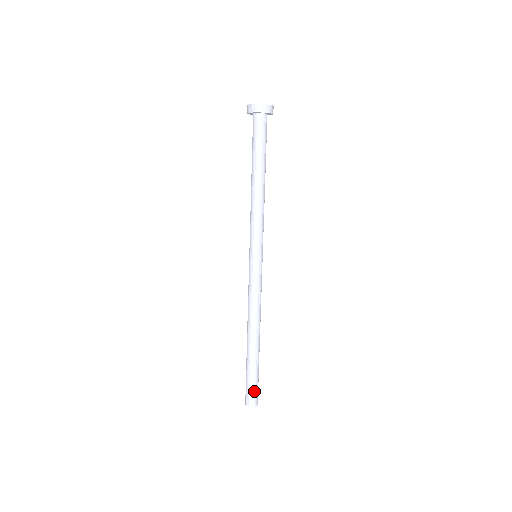
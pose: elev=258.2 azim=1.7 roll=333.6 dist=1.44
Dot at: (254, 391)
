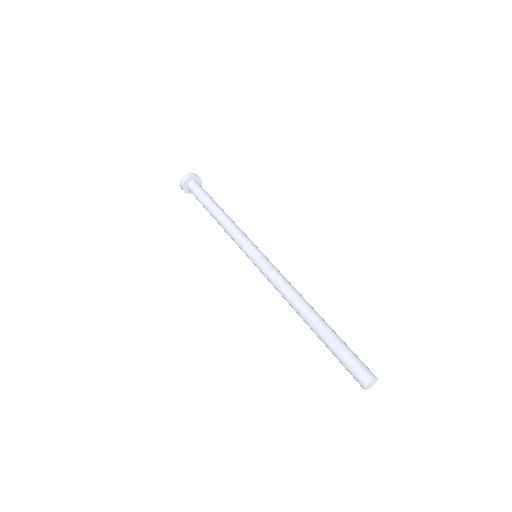
Dot at: (361, 361)
